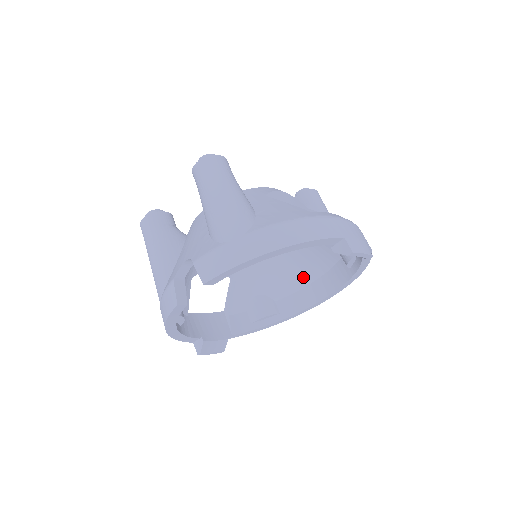
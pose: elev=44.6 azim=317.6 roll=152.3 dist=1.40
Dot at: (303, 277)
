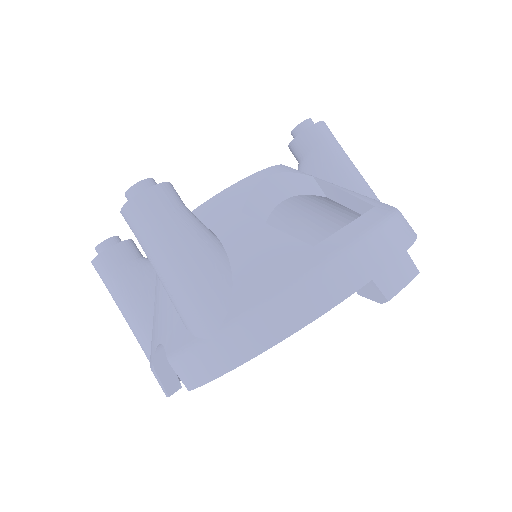
Dot at: (326, 235)
